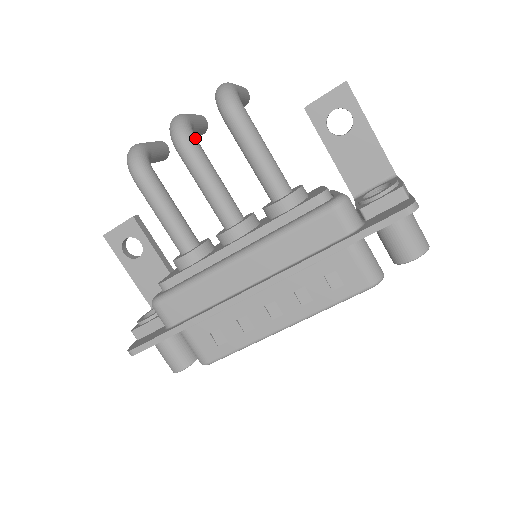
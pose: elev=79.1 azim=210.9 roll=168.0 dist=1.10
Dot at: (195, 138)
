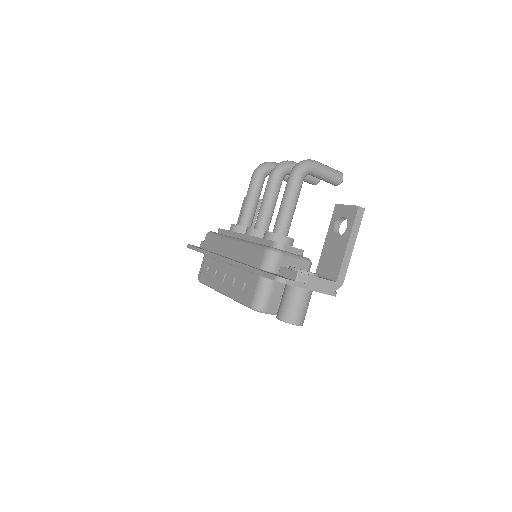
Dot at: (280, 175)
